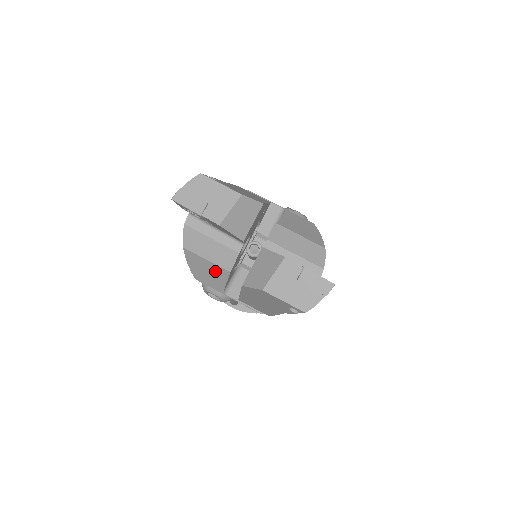
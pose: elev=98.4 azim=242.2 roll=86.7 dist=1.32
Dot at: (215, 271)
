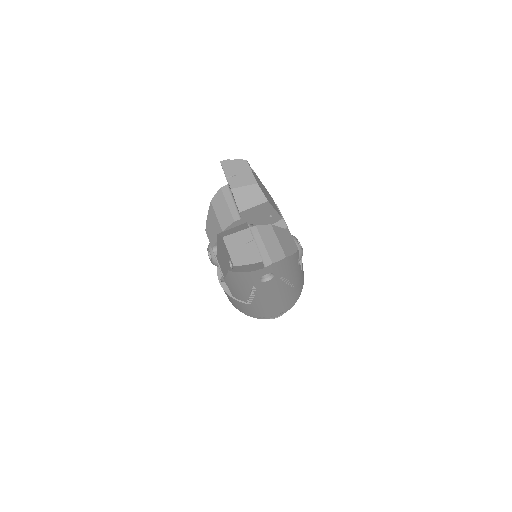
Dot at: (216, 227)
